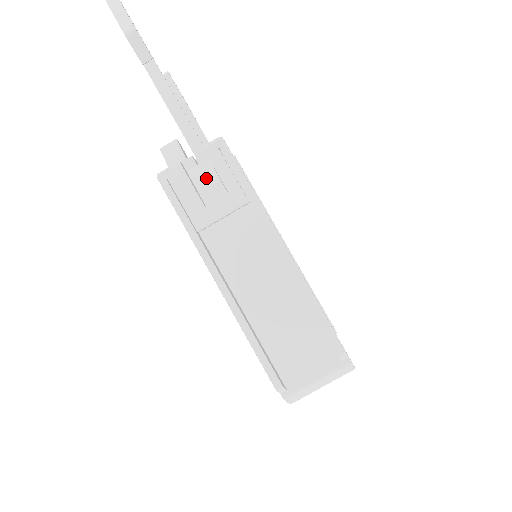
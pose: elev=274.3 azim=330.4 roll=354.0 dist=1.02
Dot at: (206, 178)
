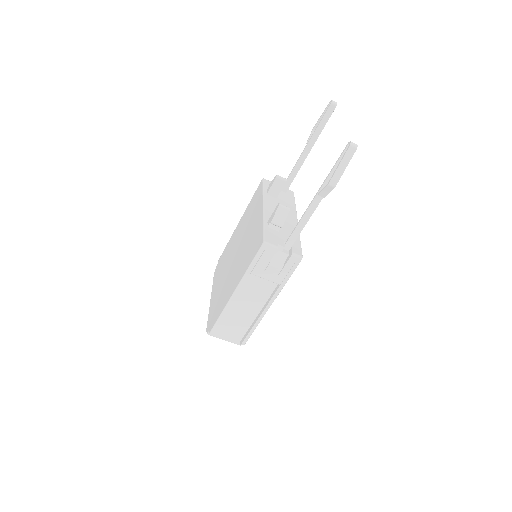
Dot at: (278, 262)
